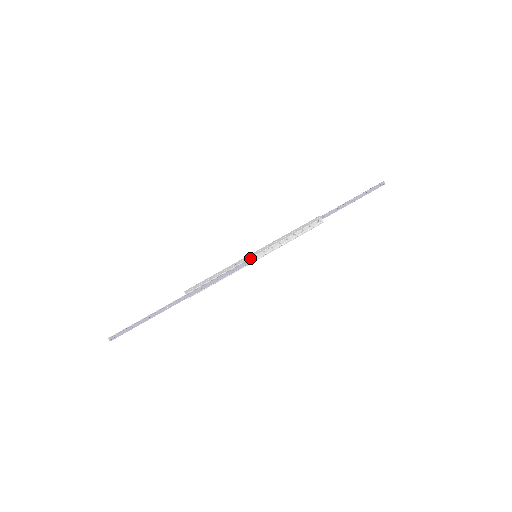
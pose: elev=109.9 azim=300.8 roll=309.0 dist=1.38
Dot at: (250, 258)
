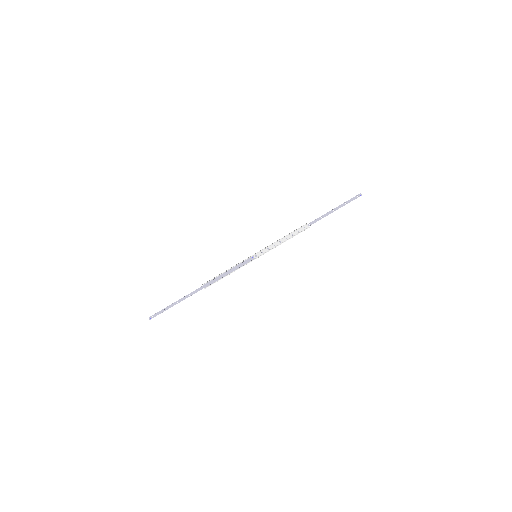
Dot at: (250, 257)
